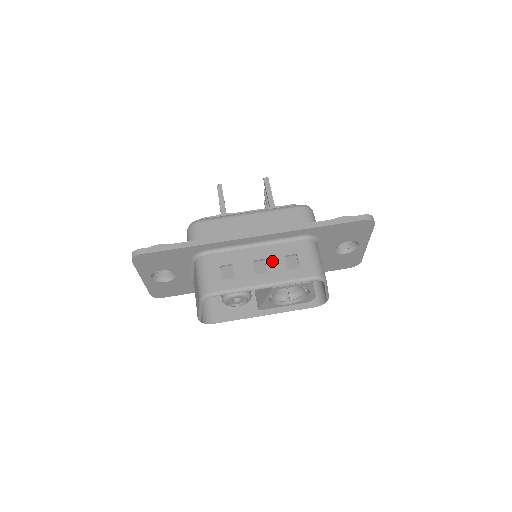
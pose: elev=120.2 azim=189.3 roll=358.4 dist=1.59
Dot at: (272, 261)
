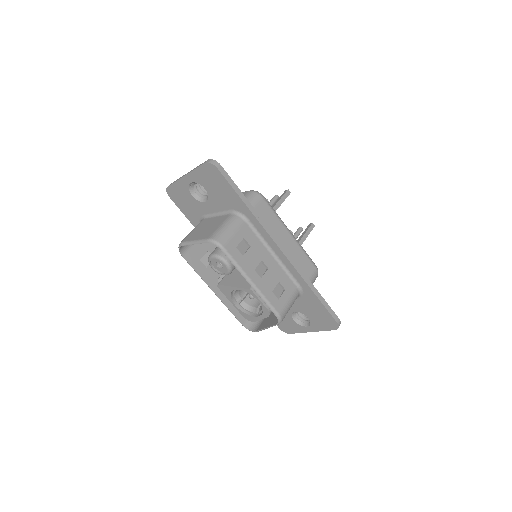
Dot at: (270, 275)
